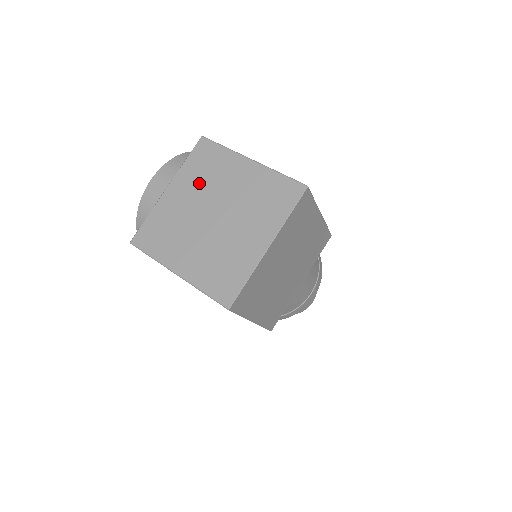
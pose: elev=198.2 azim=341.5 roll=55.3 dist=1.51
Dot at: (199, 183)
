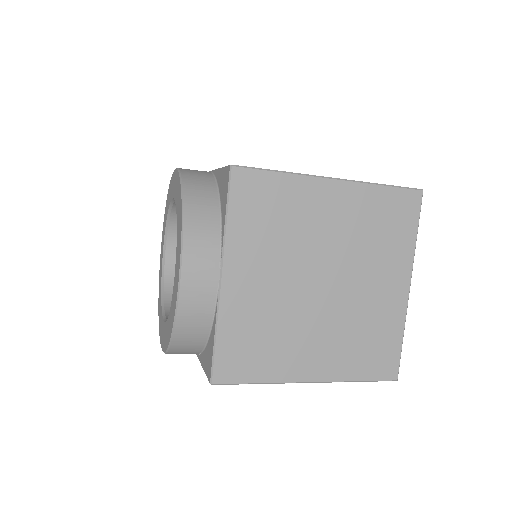
Dot at: (273, 246)
